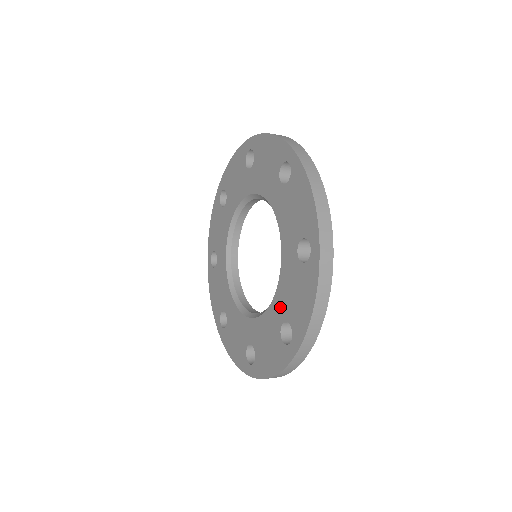
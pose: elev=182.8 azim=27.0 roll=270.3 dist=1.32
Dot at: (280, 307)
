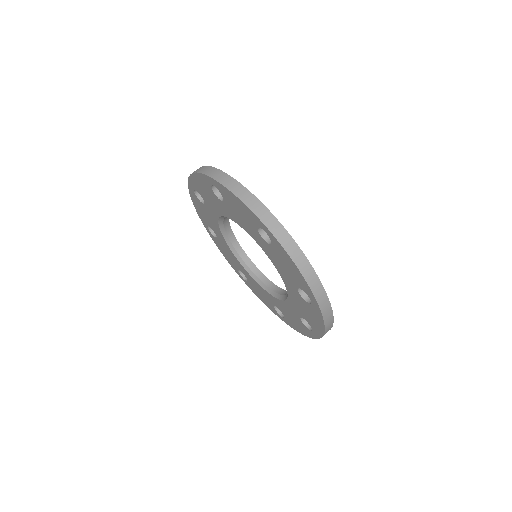
Dot at: (288, 281)
